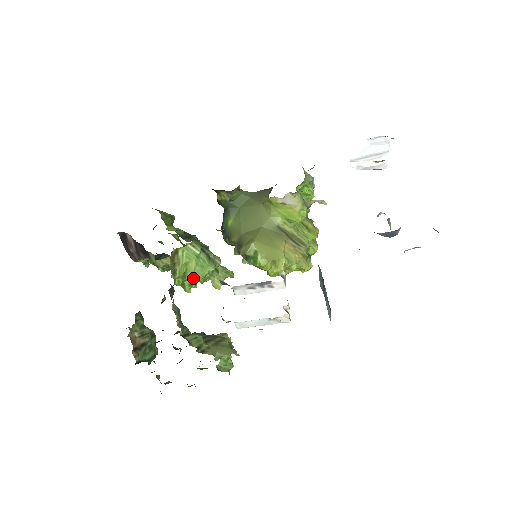
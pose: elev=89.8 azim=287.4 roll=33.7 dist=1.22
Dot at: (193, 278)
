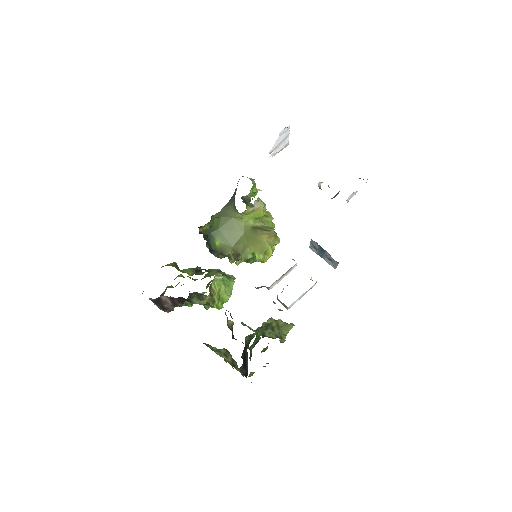
Dot at: (226, 297)
